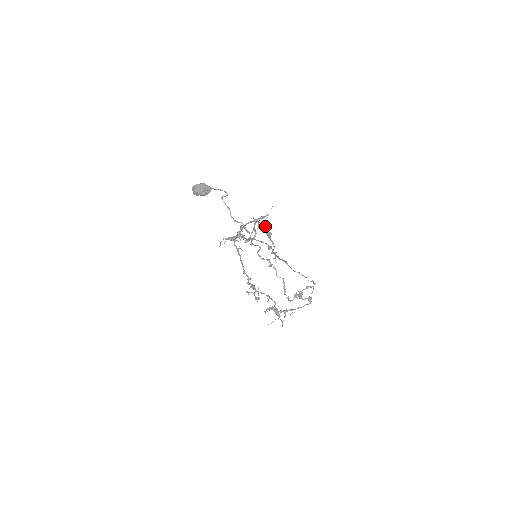
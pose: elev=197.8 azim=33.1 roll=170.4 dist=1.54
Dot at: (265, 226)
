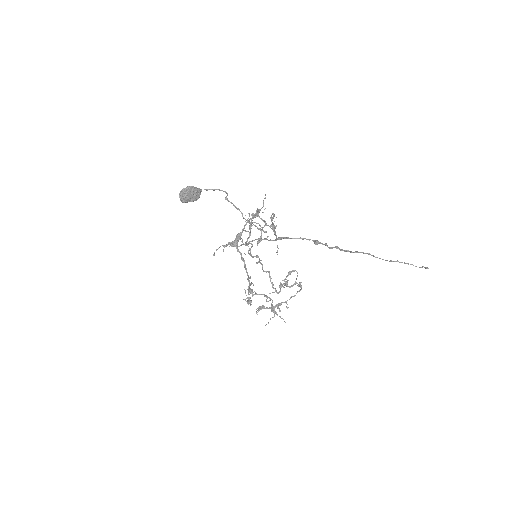
Dot at: occluded
